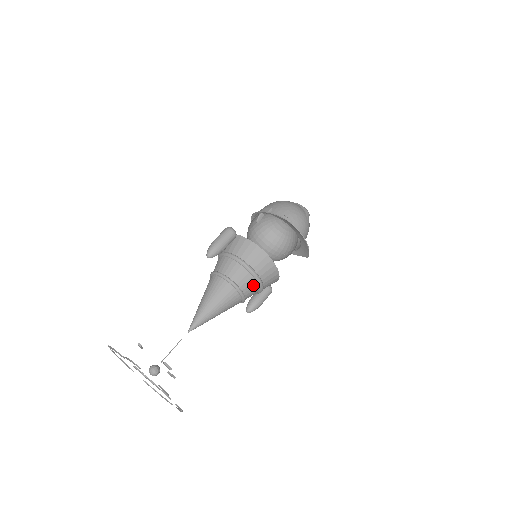
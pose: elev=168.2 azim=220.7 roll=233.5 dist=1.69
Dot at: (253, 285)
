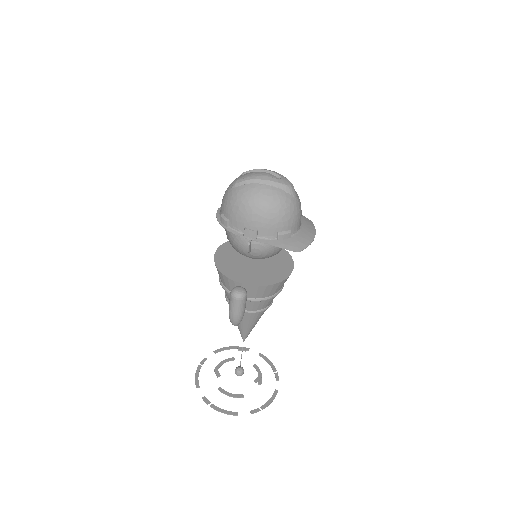
Dot at: occluded
